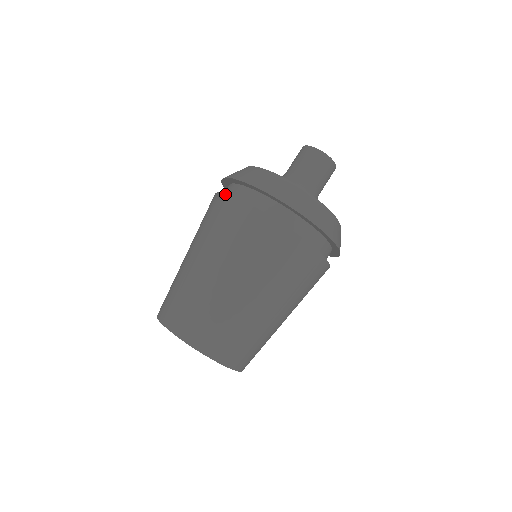
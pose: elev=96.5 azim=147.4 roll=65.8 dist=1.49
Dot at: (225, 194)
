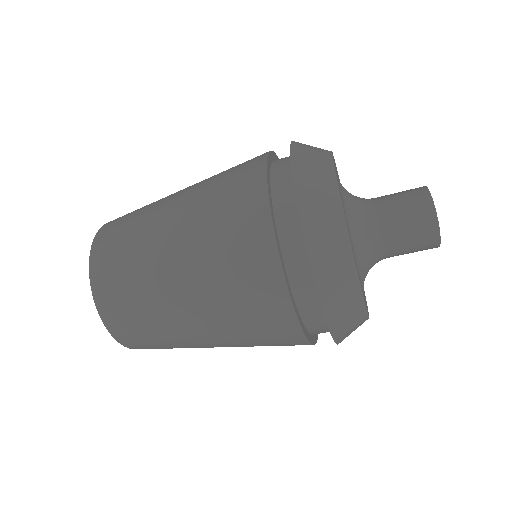
Dot at: (266, 159)
